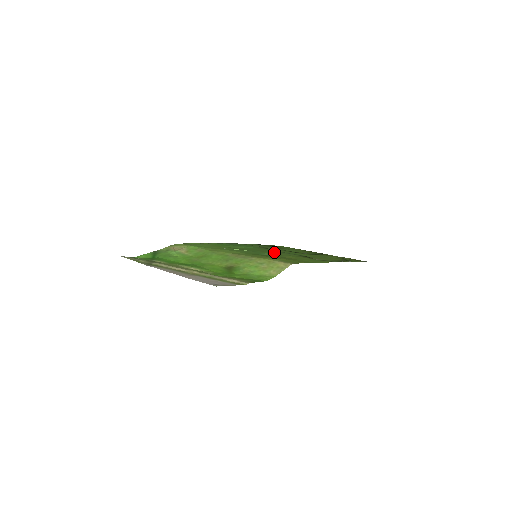
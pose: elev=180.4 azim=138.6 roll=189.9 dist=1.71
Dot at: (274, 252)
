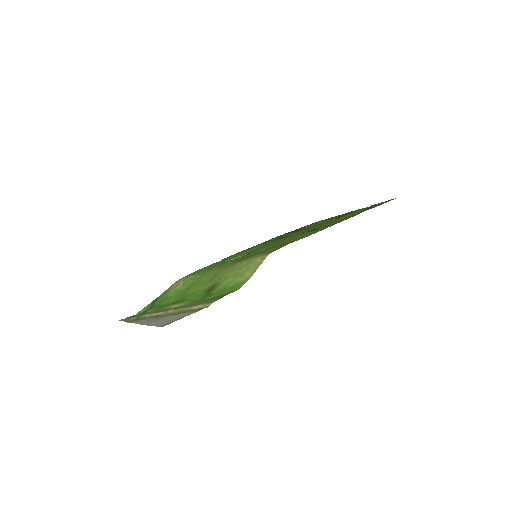
Dot at: (278, 241)
